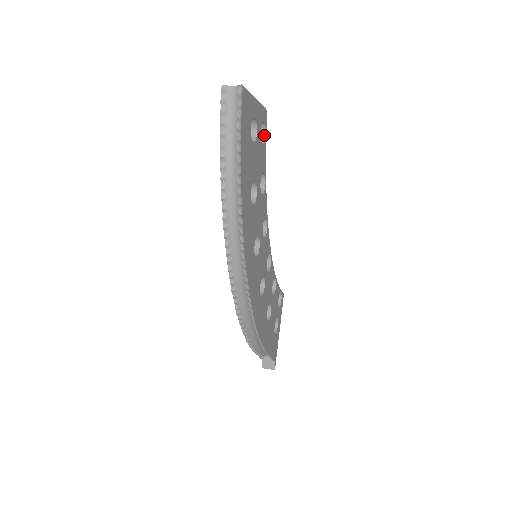
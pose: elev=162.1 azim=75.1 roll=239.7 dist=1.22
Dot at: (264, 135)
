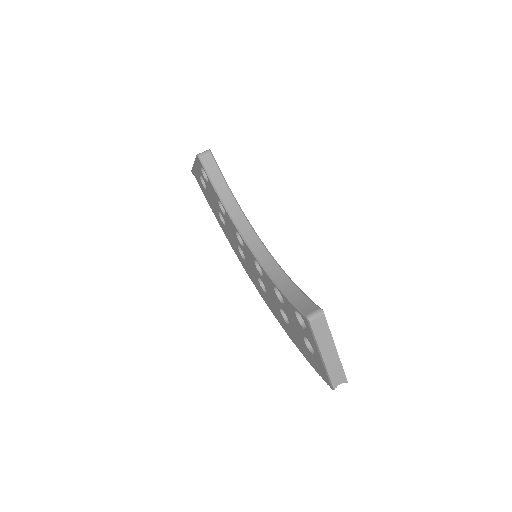
Dot at: occluded
